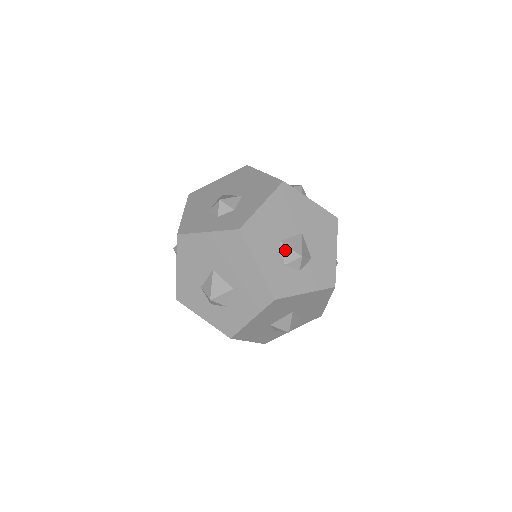
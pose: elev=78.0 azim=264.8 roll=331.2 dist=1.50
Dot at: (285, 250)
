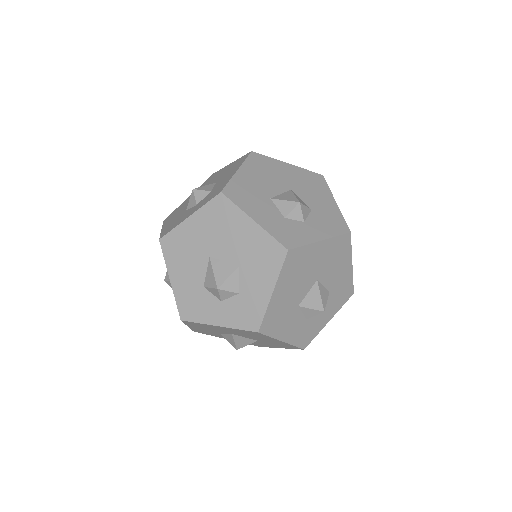
Dot at: (279, 204)
